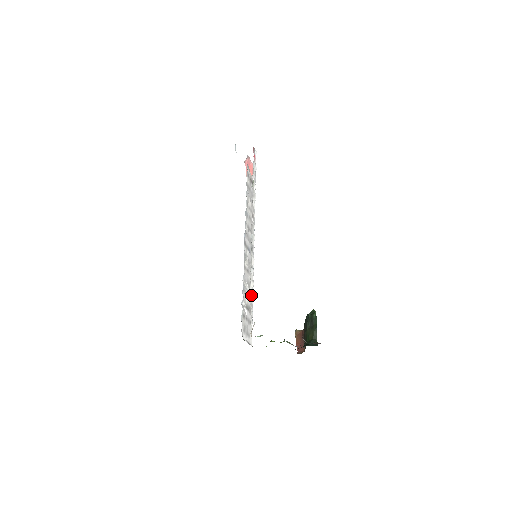
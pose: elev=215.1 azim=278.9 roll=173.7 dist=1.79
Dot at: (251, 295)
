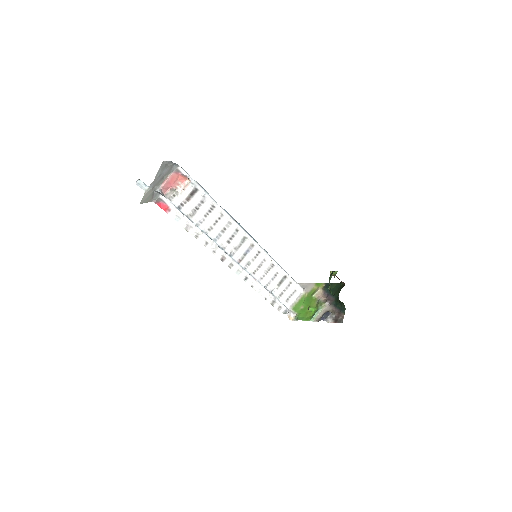
Dot at: (272, 301)
